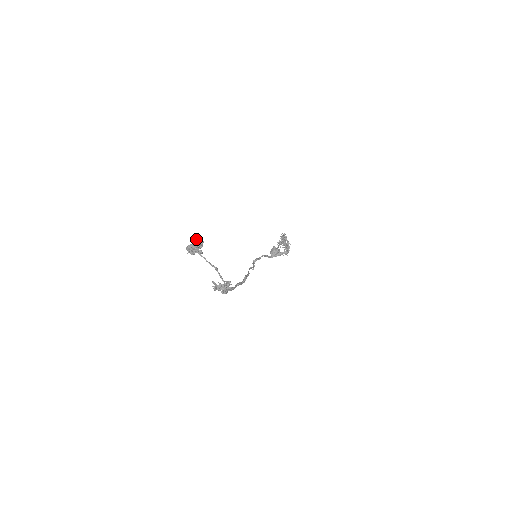
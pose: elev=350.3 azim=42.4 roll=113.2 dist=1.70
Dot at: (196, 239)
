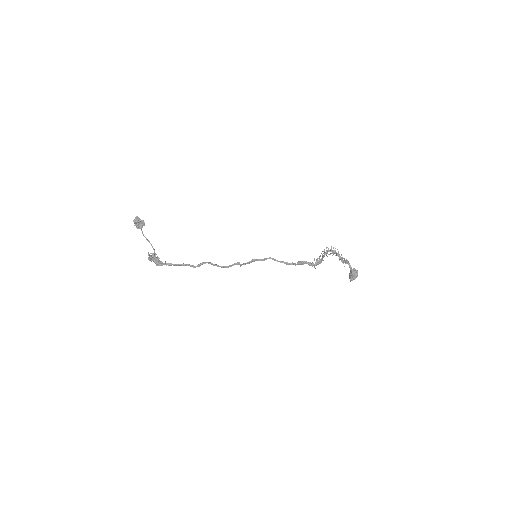
Dot at: (137, 216)
